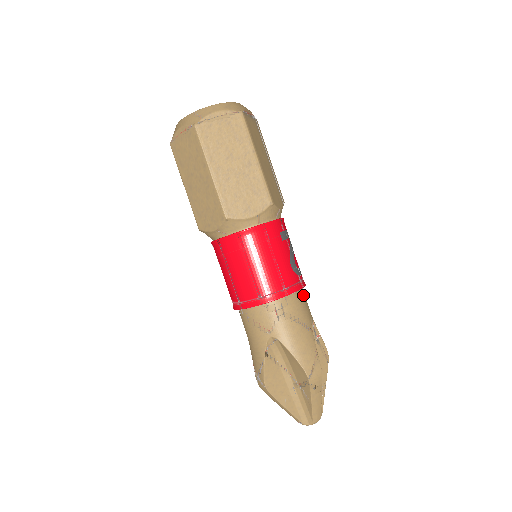
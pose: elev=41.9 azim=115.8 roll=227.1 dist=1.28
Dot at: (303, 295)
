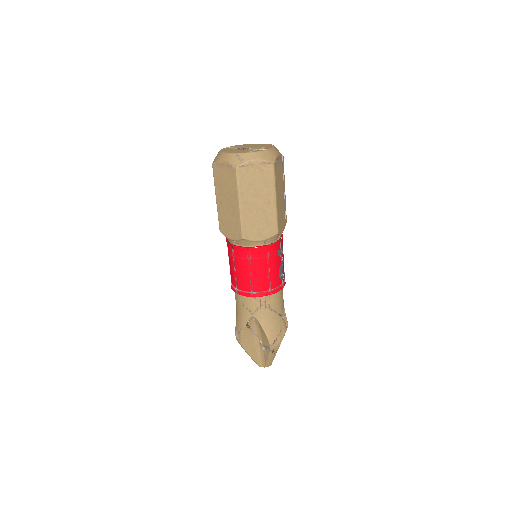
Dot at: (282, 291)
